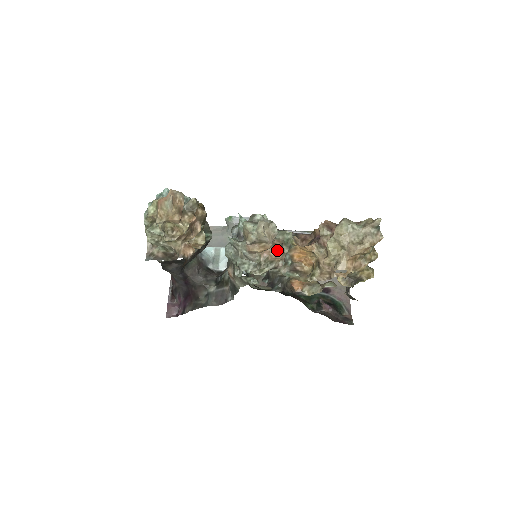
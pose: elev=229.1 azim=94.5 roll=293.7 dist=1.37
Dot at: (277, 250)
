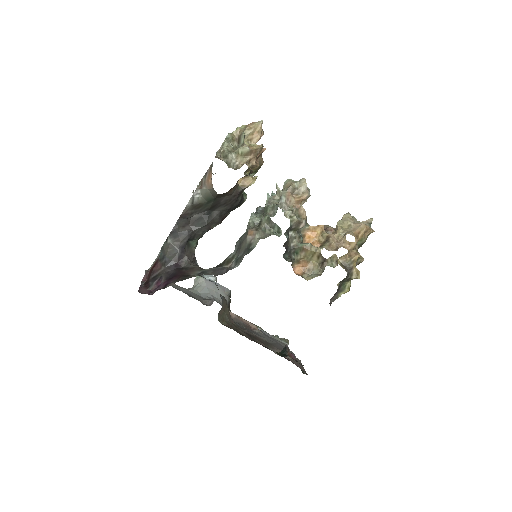
Dot at: (304, 211)
